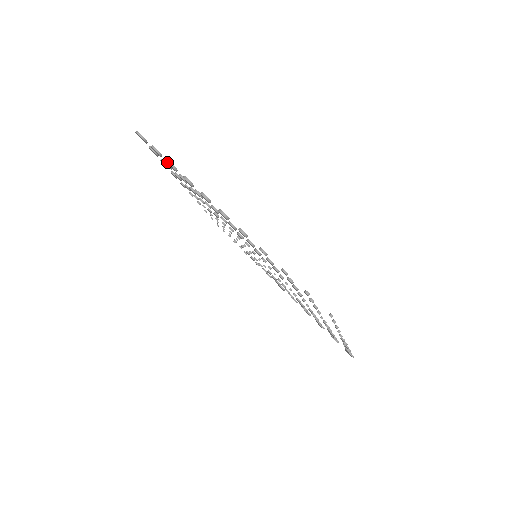
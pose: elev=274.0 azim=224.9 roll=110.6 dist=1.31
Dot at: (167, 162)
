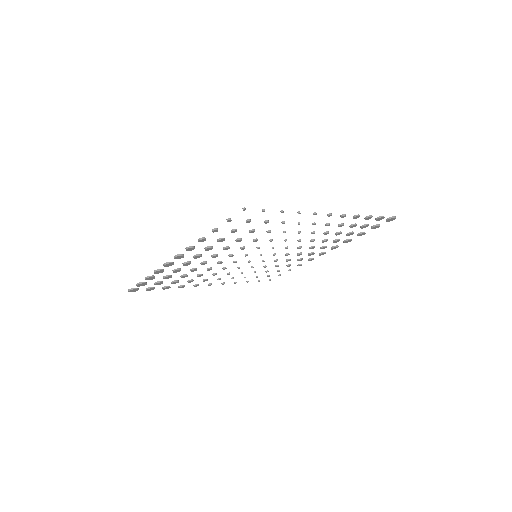
Dot at: occluded
